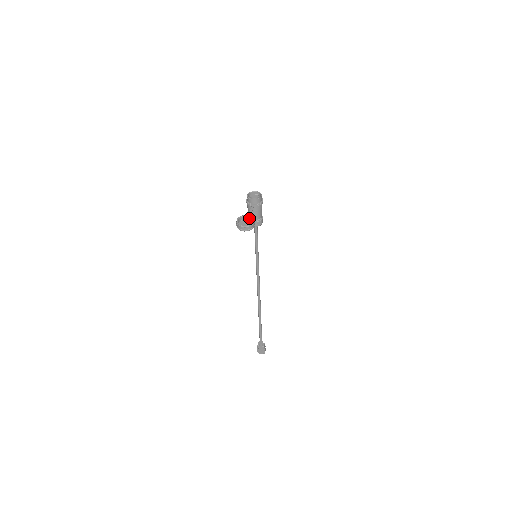
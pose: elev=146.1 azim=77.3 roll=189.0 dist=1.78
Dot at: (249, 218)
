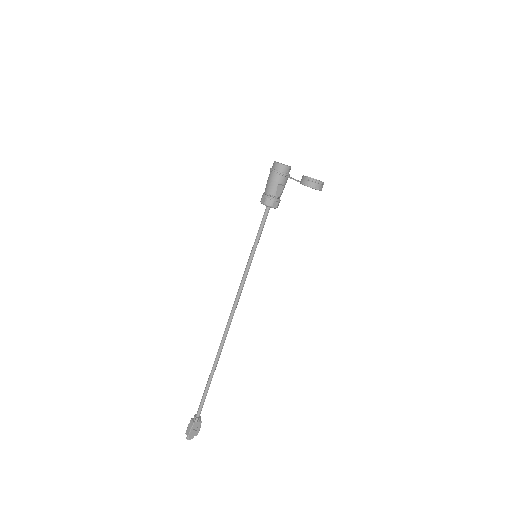
Dot at: occluded
